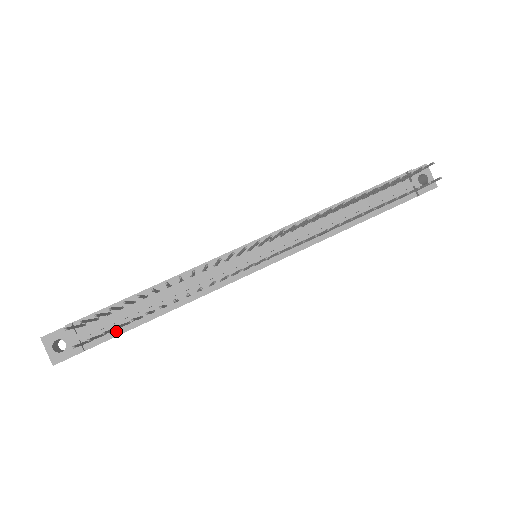
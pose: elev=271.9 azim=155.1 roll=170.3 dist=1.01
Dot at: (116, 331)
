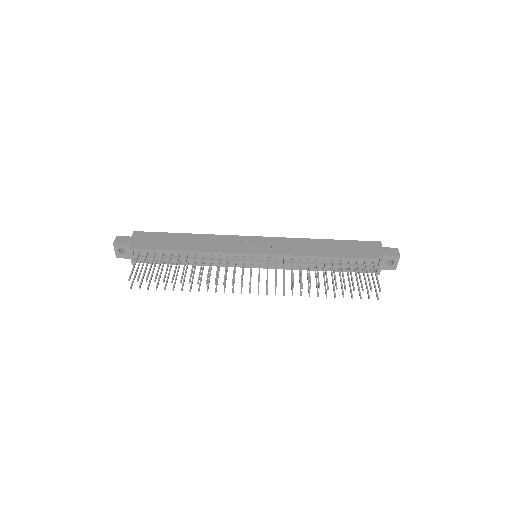
Dot at: (156, 262)
